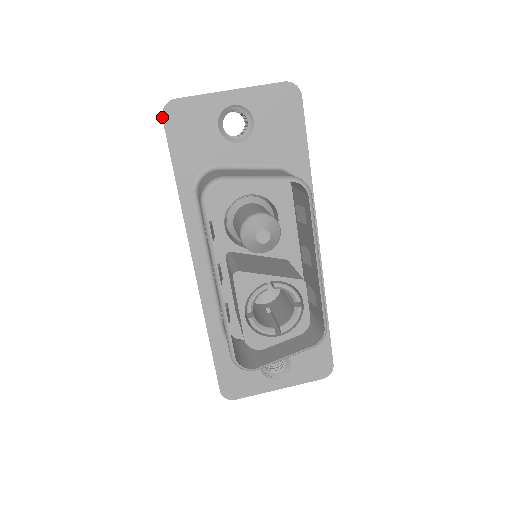
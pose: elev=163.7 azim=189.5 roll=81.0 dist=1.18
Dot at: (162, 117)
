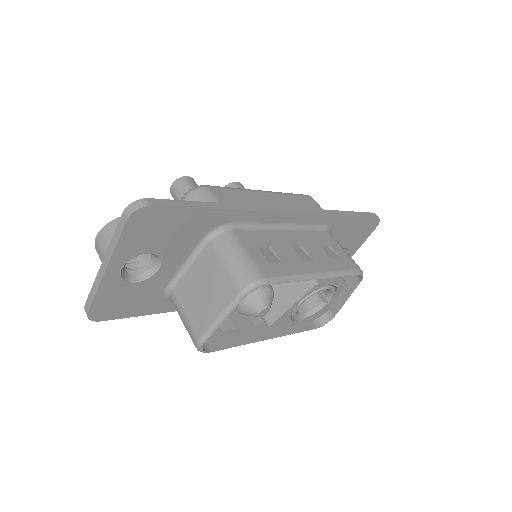
Dot at: occluded
